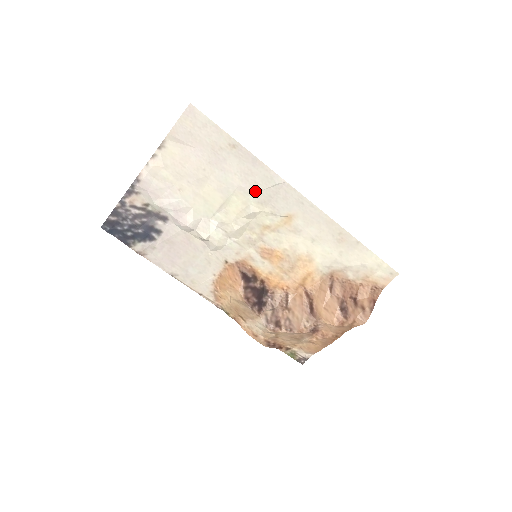
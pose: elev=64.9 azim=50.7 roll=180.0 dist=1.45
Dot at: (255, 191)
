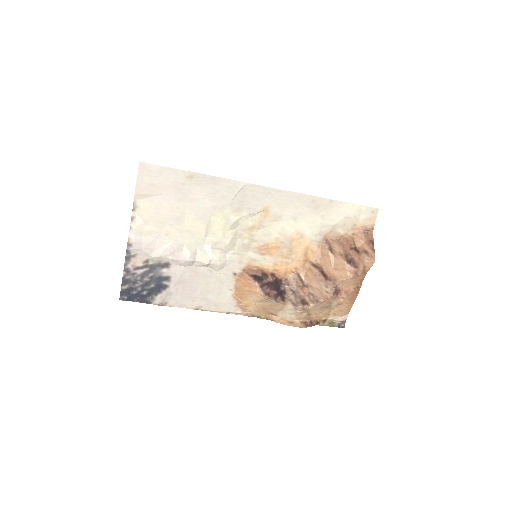
Dot at: (227, 204)
